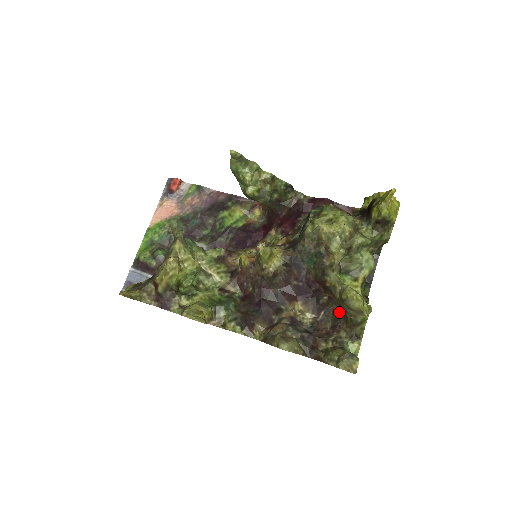
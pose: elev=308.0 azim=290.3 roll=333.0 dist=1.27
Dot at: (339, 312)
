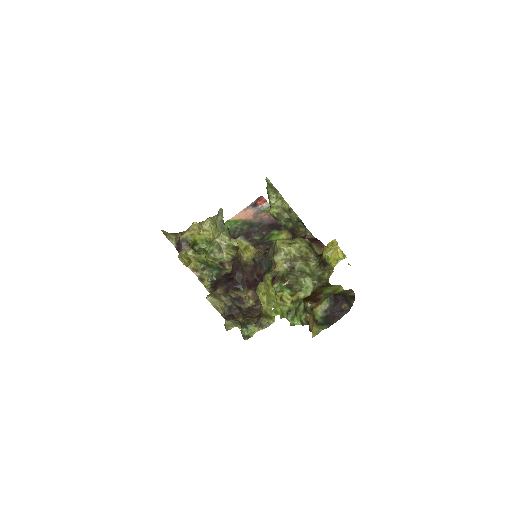
Dot at: occluded
